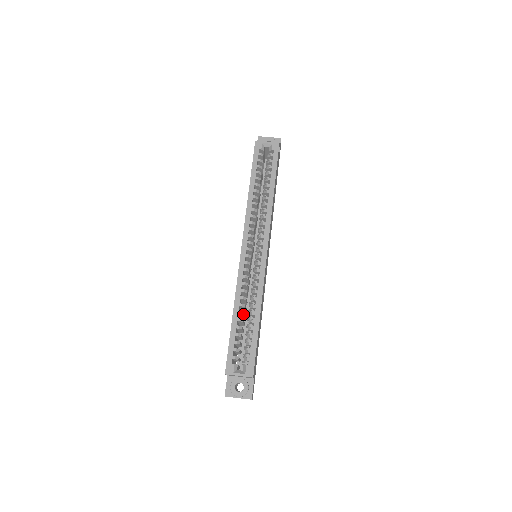
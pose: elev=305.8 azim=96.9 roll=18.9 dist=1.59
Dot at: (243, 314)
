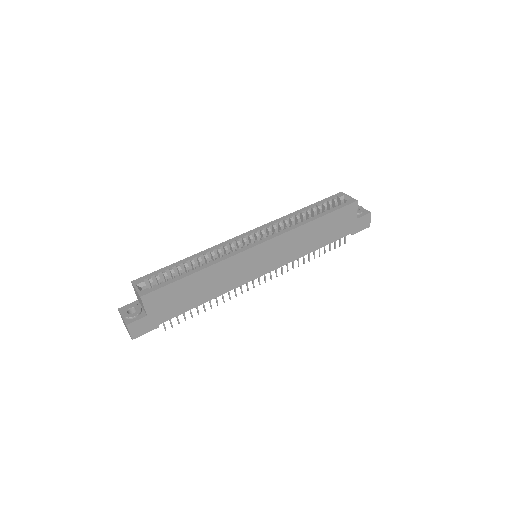
Dot at: (193, 264)
